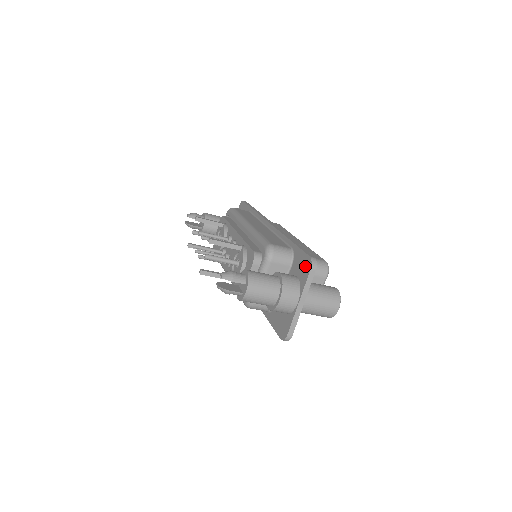
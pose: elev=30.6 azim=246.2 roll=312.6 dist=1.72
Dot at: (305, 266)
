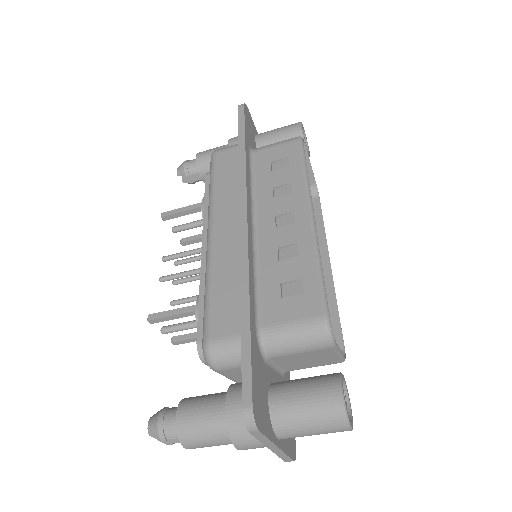
Dot at: occluded
